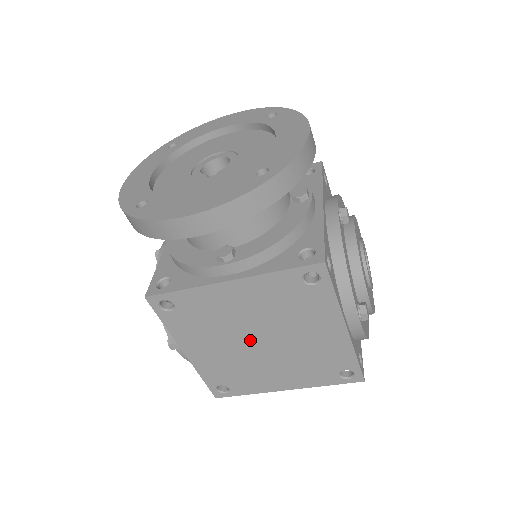
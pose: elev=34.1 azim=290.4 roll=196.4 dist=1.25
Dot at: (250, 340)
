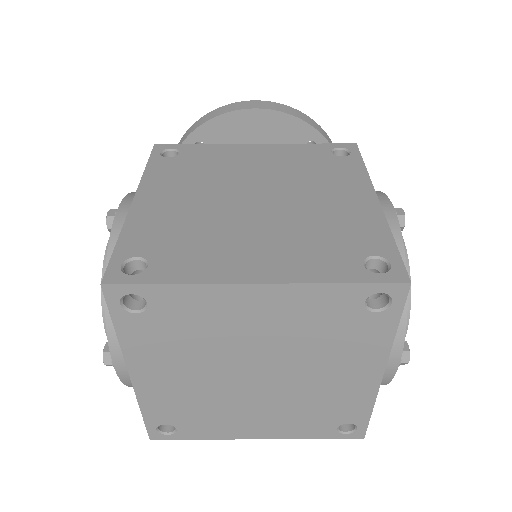
Dot at: (241, 196)
